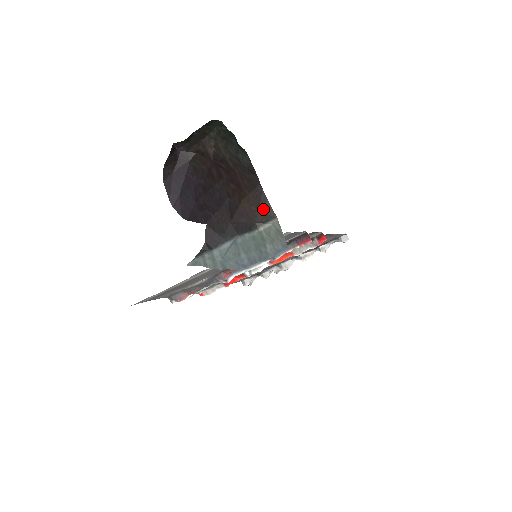
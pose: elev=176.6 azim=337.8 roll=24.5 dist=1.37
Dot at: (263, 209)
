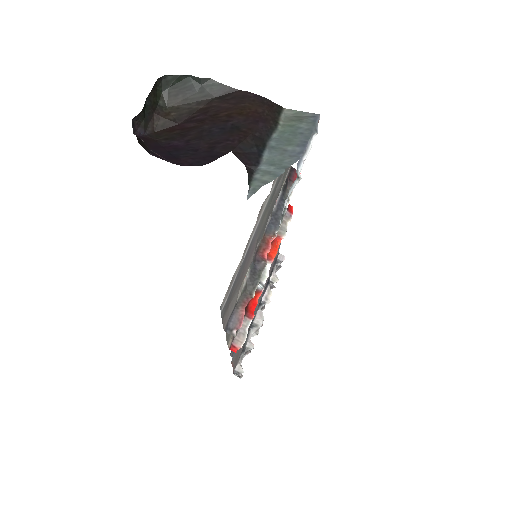
Dot at: (268, 106)
